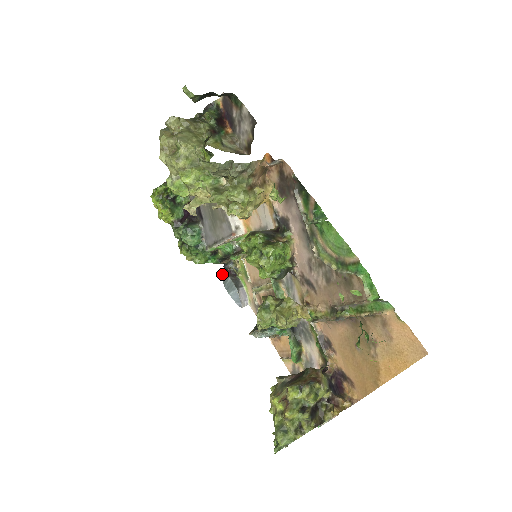
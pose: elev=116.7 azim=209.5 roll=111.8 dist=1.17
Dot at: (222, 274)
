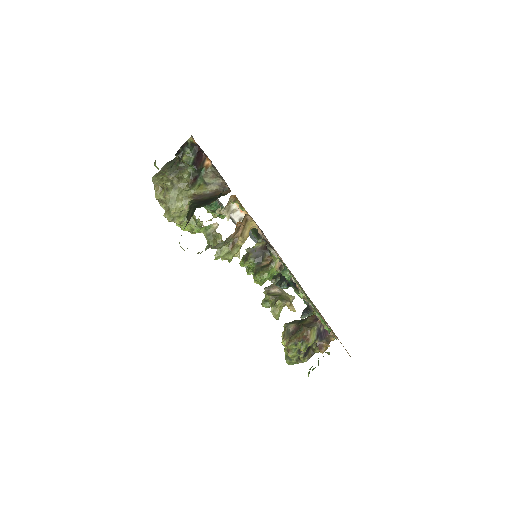
Dot at: occluded
